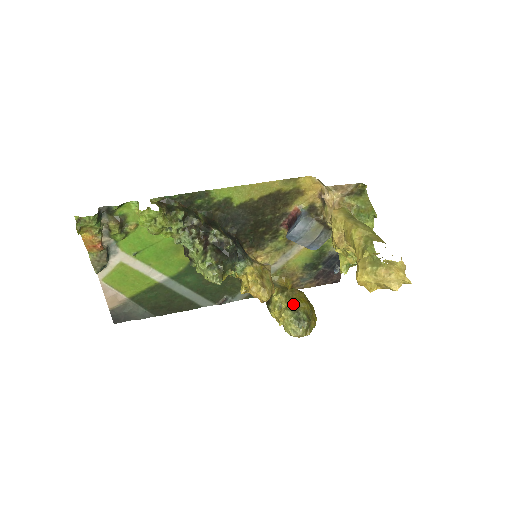
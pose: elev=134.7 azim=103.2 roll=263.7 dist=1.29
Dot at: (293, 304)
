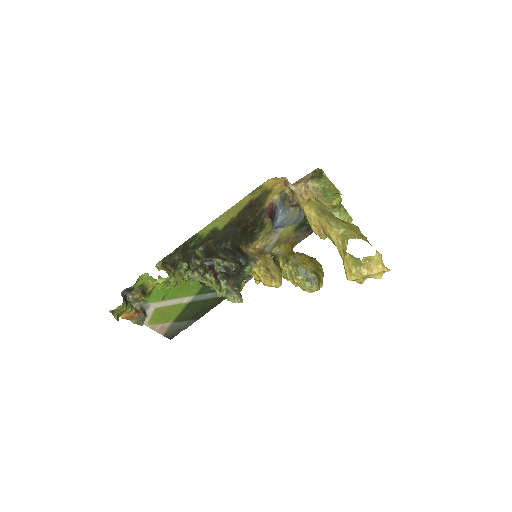
Dot at: (300, 269)
